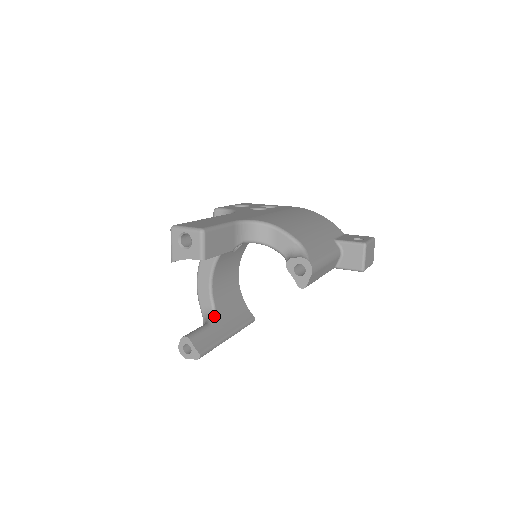
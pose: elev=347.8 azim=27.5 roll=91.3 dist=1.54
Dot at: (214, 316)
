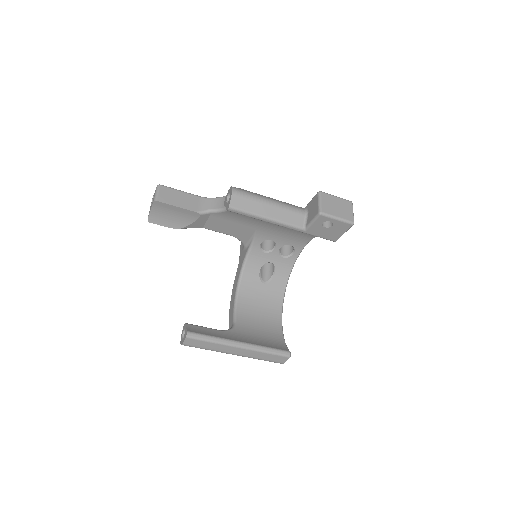
Dot at: (231, 328)
